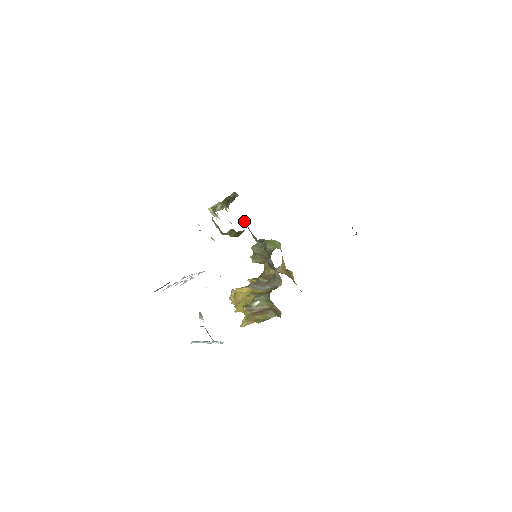
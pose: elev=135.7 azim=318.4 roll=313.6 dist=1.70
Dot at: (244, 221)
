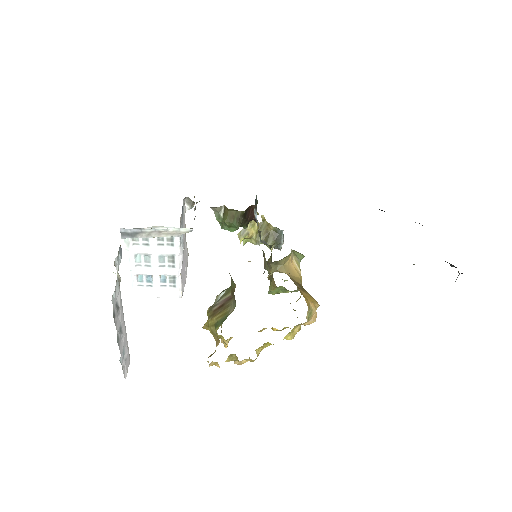
Dot at: (254, 218)
